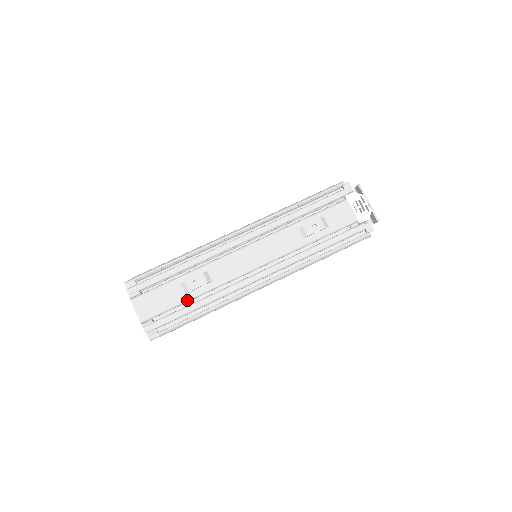
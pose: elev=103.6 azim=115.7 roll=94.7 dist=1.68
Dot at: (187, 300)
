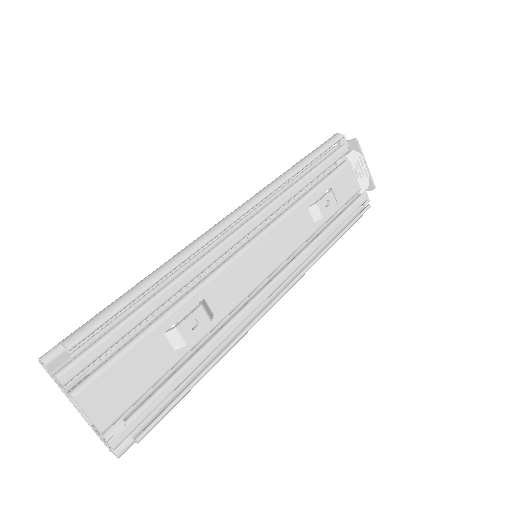
Dot at: (179, 360)
